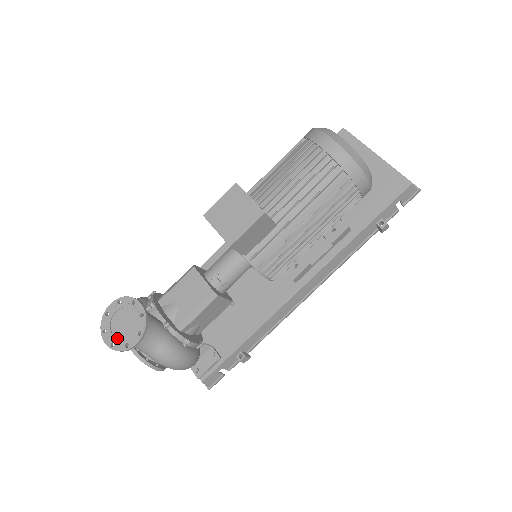
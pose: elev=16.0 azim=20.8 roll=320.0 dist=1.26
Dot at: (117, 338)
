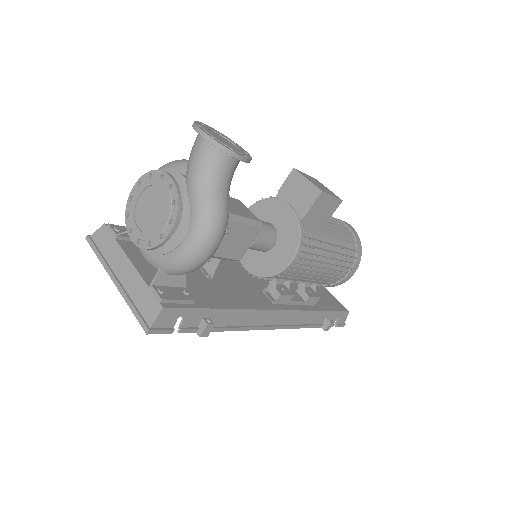
Dot at: (219, 139)
